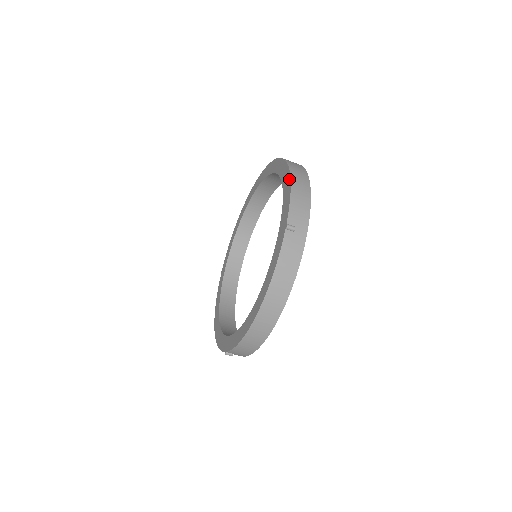
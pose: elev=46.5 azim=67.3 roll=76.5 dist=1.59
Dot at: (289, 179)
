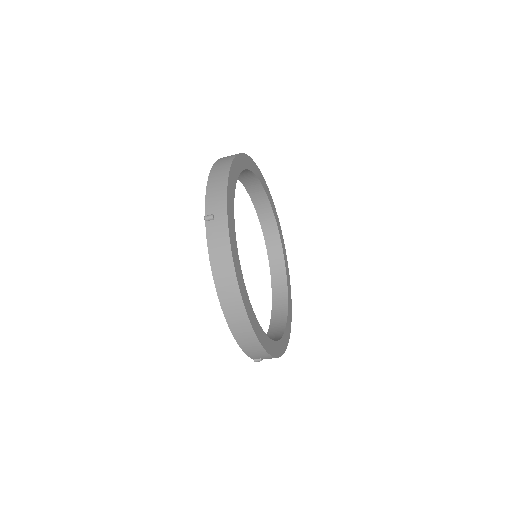
Dot at: (210, 174)
